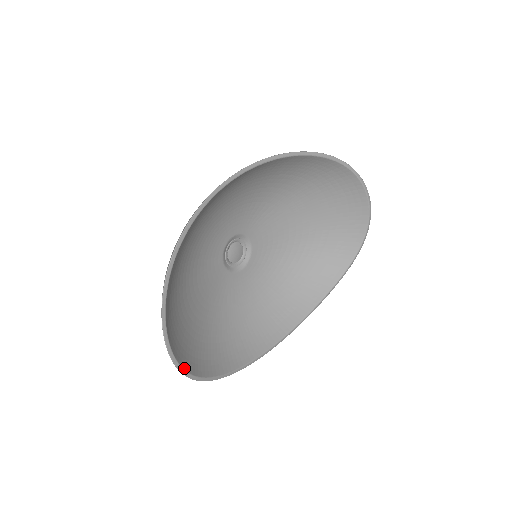
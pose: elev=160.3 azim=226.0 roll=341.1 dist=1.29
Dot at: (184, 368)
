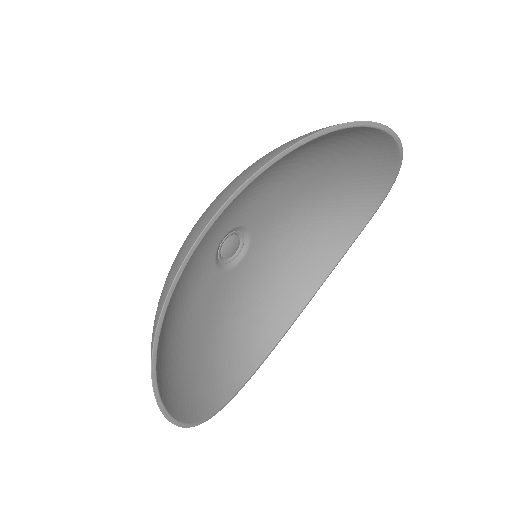
Dot at: (205, 417)
